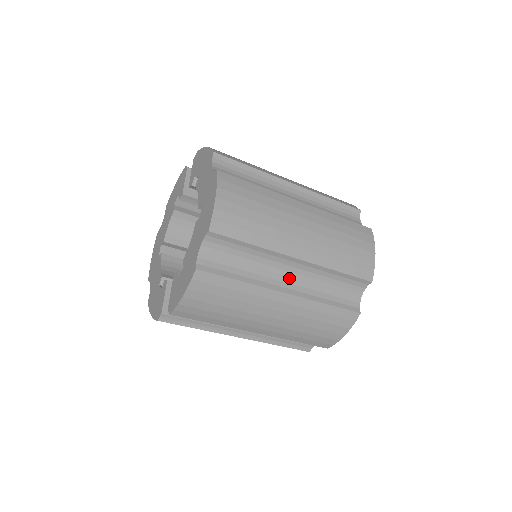
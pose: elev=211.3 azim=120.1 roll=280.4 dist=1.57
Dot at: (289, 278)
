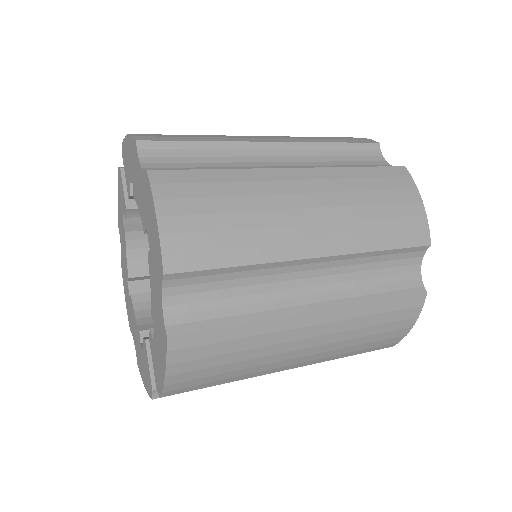
Dot at: (311, 287)
